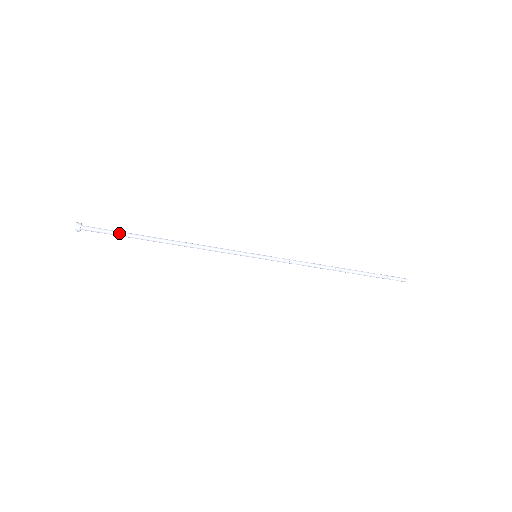
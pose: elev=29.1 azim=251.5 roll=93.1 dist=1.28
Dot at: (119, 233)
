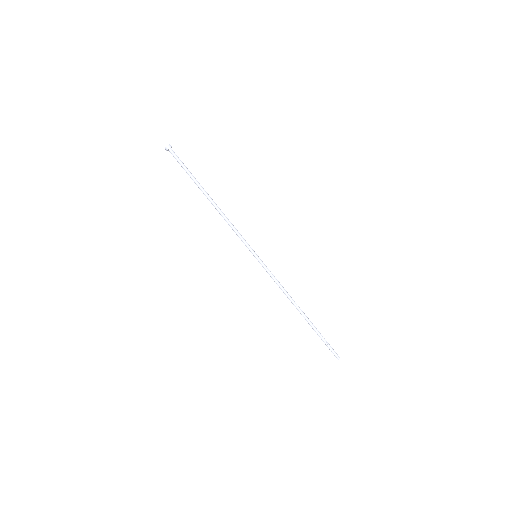
Dot at: (188, 171)
